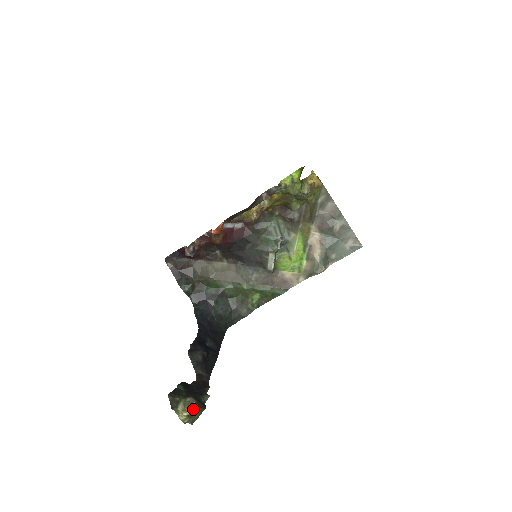
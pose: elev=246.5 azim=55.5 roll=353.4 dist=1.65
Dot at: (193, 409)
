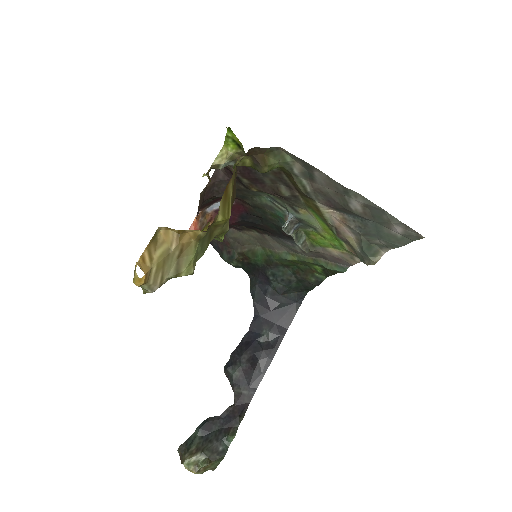
Dot at: (202, 466)
